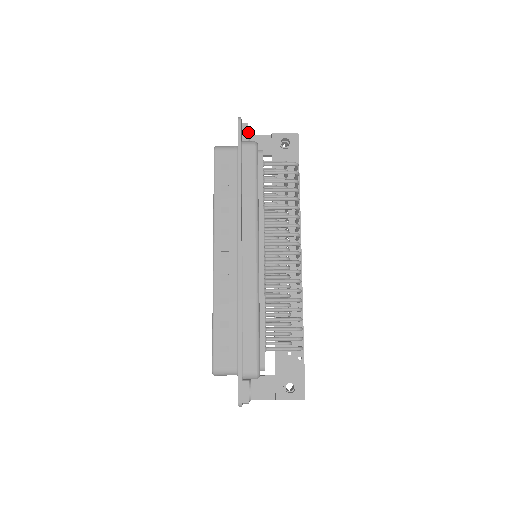
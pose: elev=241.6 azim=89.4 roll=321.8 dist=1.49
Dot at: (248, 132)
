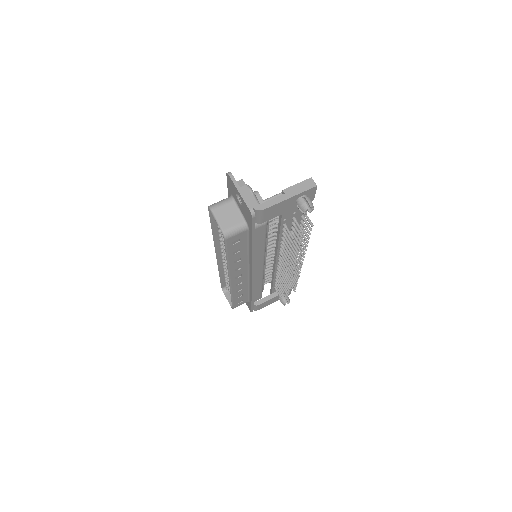
Dot at: occluded
